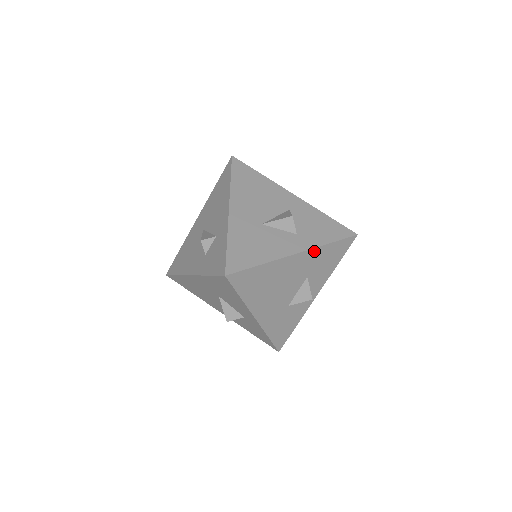
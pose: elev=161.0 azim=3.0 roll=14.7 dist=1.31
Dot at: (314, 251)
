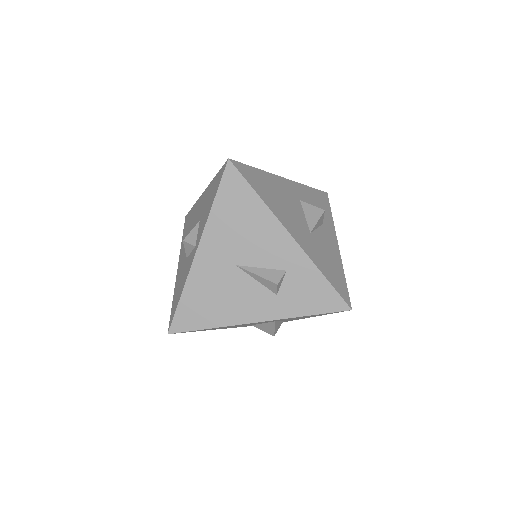
Dot at: occluded
